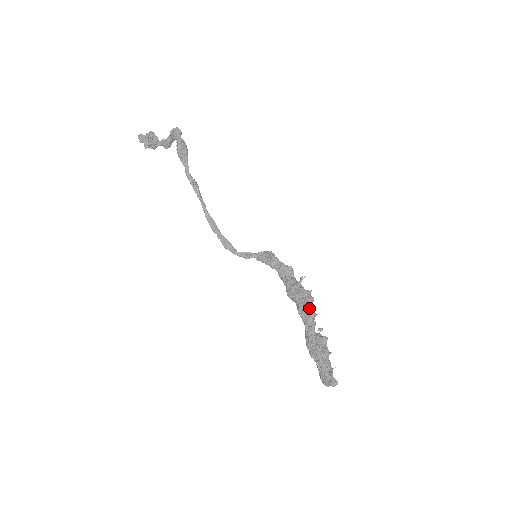
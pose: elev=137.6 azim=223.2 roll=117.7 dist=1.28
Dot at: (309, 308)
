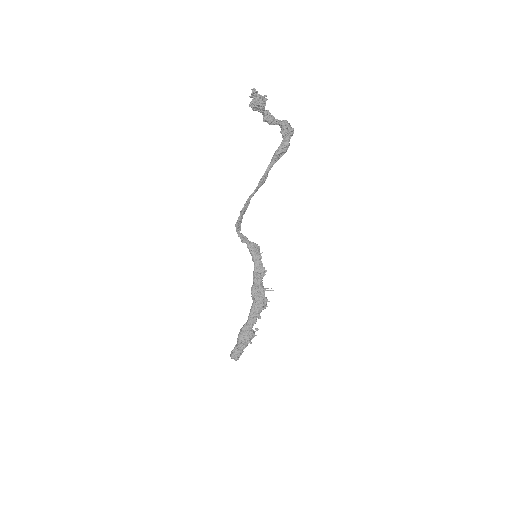
Dot at: (260, 311)
